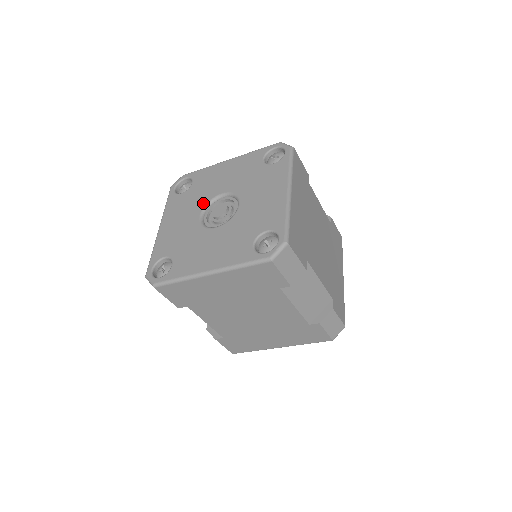
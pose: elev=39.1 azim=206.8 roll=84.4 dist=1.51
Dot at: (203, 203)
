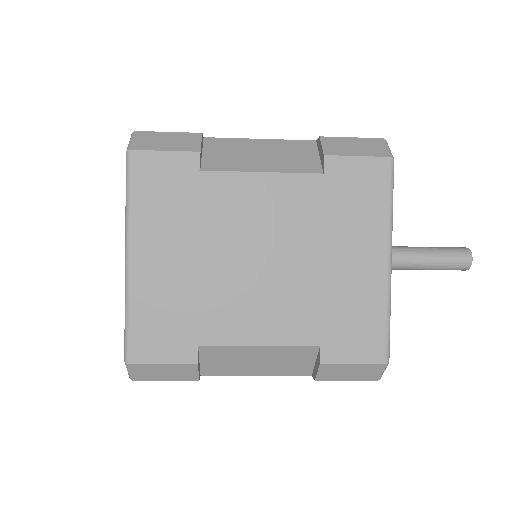
Dot at: occluded
